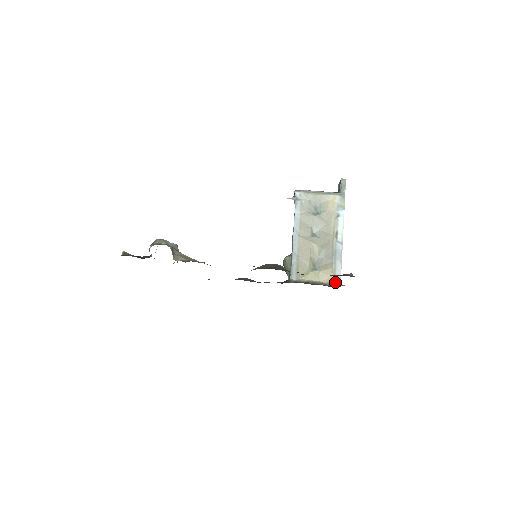
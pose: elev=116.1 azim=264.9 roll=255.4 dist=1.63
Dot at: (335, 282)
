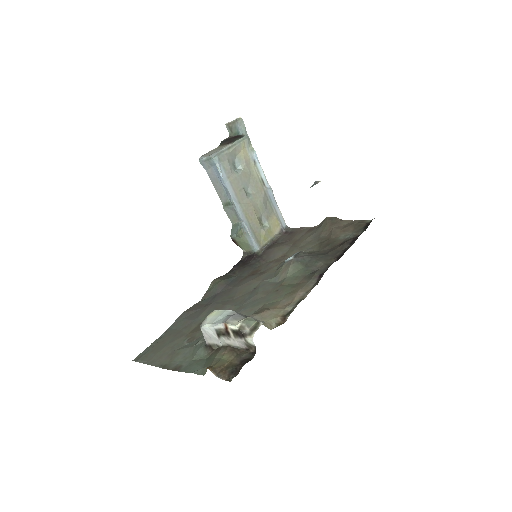
Dot at: (283, 227)
